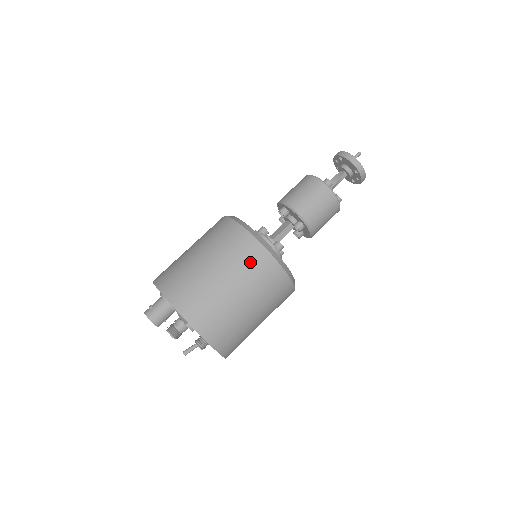
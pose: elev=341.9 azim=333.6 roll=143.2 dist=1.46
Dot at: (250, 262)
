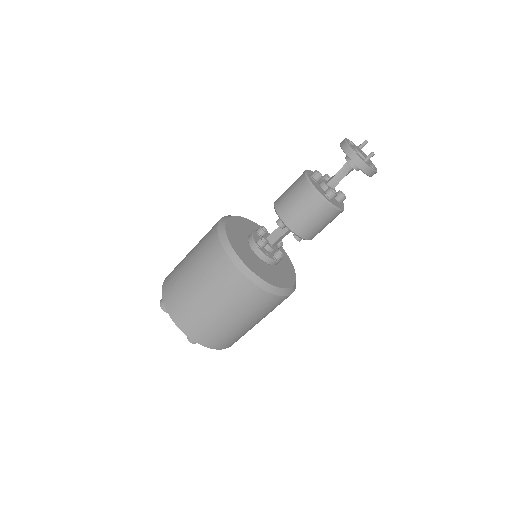
Dot at: (254, 304)
